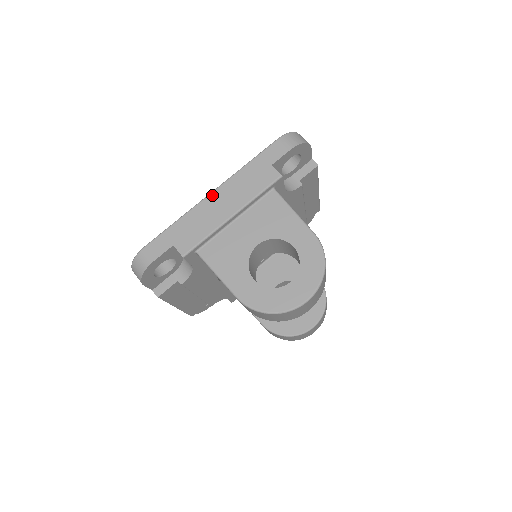
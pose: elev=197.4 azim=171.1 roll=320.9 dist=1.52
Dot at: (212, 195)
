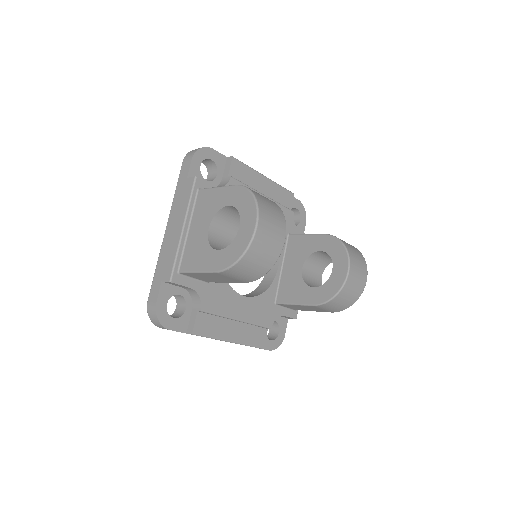
Dot at: (166, 230)
